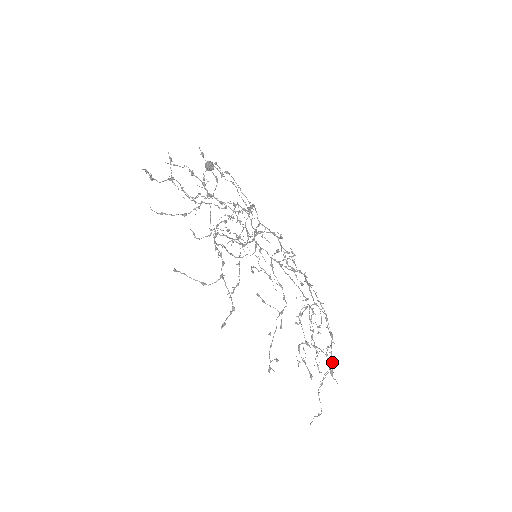
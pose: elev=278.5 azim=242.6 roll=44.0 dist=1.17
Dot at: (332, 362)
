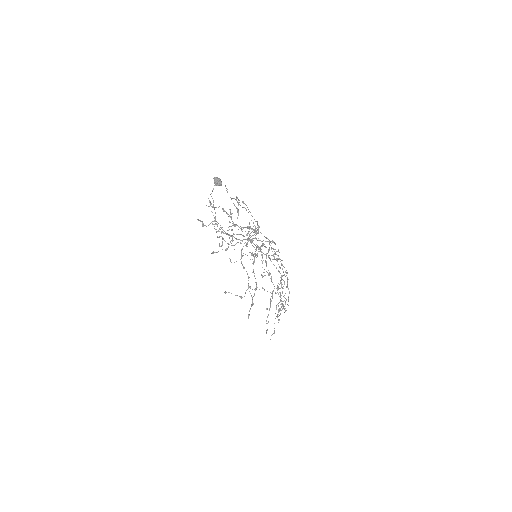
Dot at: occluded
